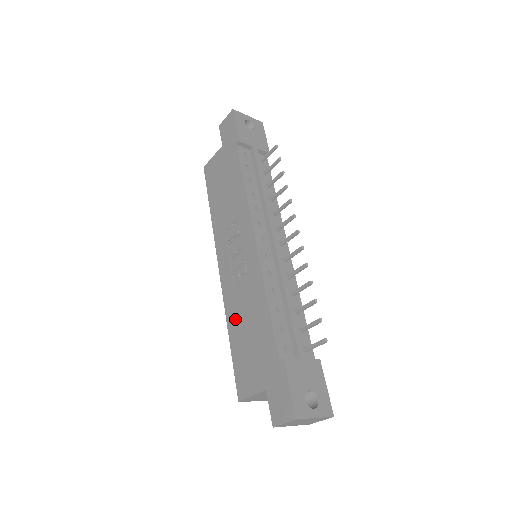
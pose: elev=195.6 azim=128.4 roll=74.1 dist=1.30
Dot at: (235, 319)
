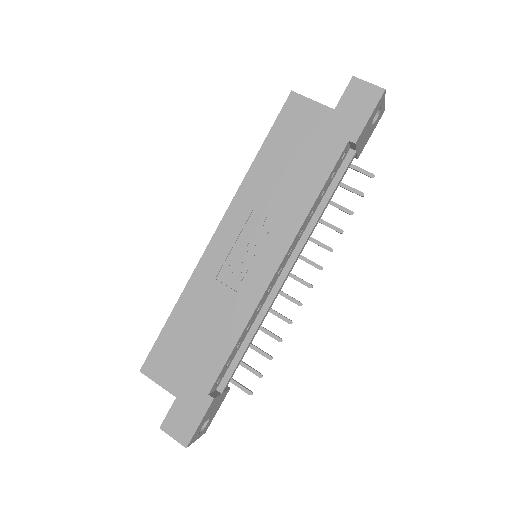
Dot at: (193, 306)
